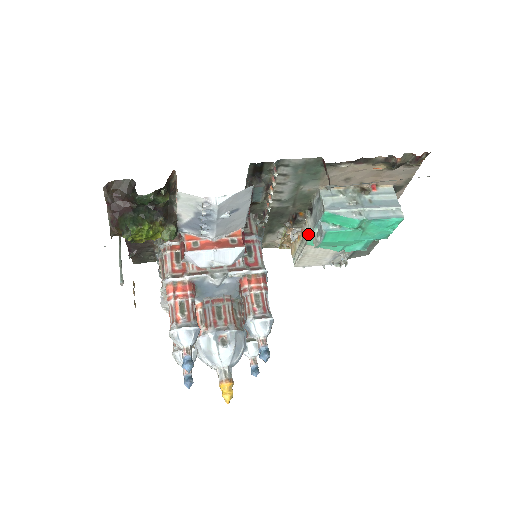
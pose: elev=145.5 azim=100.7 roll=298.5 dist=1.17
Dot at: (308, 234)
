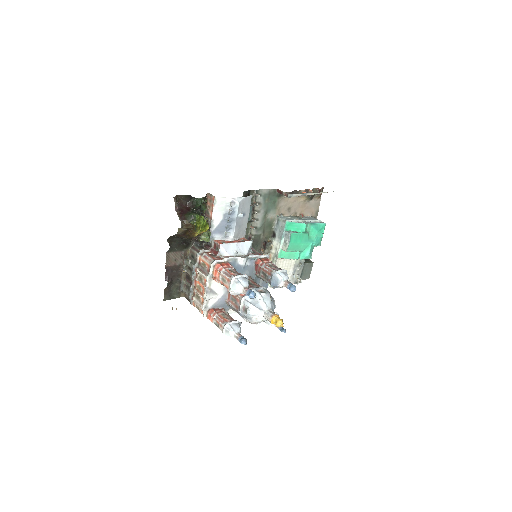
Dot at: (277, 250)
